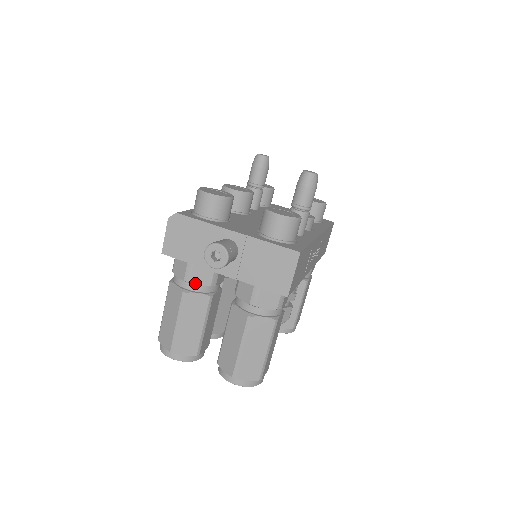
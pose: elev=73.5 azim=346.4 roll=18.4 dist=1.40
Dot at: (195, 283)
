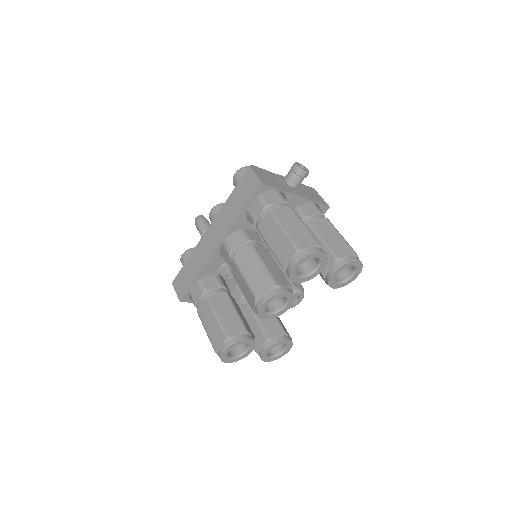
Dot at: occluded
